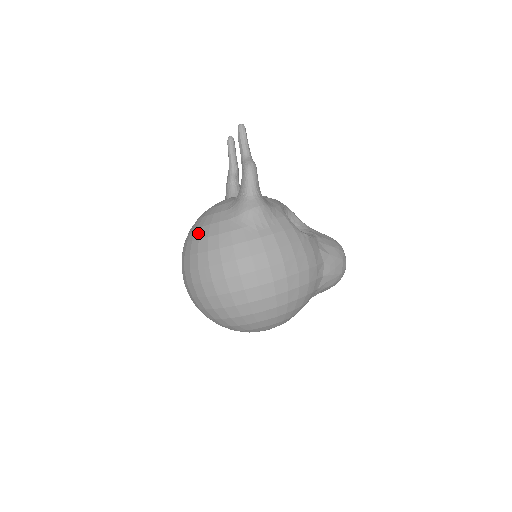
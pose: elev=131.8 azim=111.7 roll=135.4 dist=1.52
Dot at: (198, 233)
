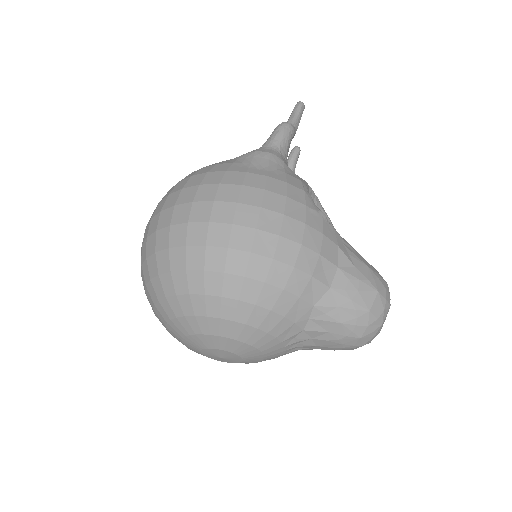
Dot at: occluded
